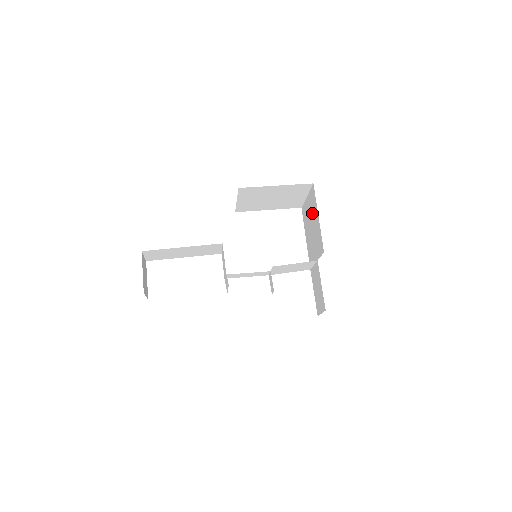
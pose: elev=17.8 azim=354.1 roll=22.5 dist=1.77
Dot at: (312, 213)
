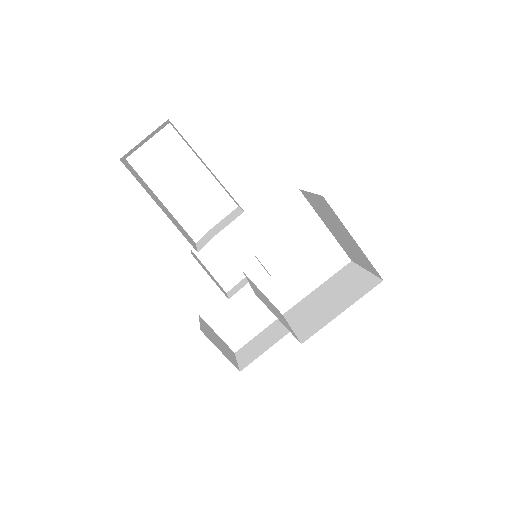
Dot at: (346, 293)
